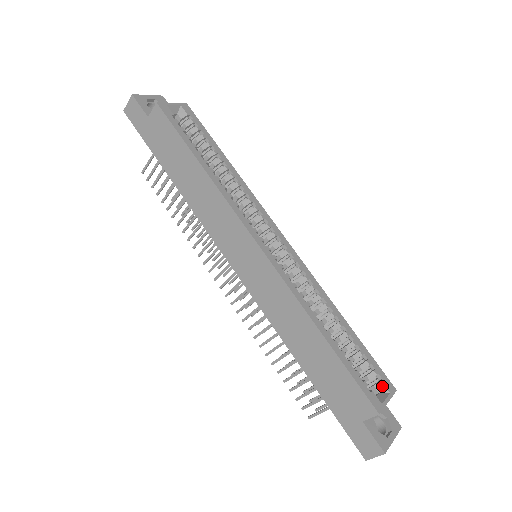
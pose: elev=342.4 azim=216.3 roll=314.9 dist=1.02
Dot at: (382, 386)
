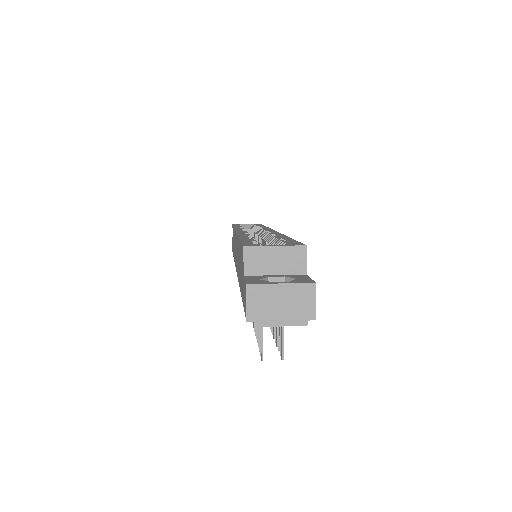
Dot at: occluded
